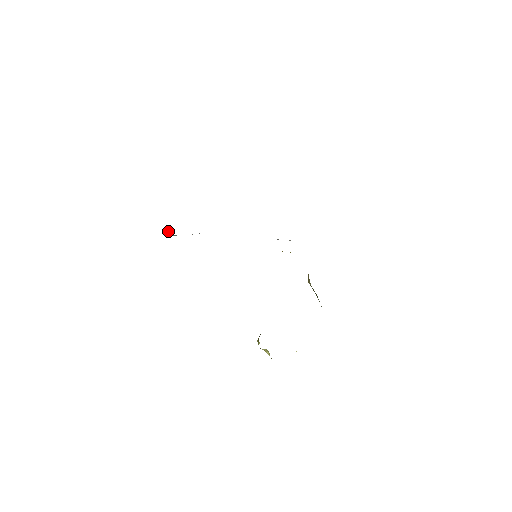
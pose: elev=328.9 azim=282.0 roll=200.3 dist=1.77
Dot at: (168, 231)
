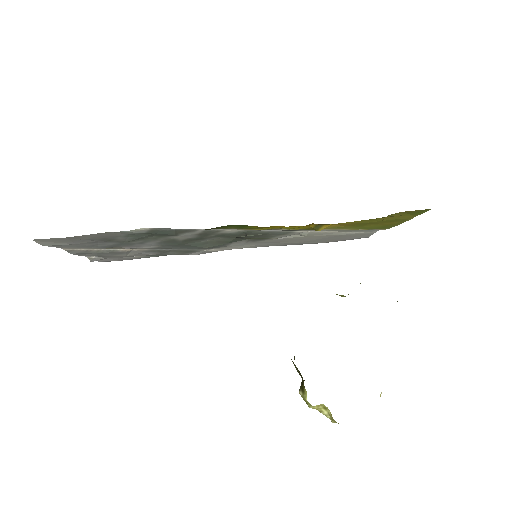
Dot at: (89, 258)
